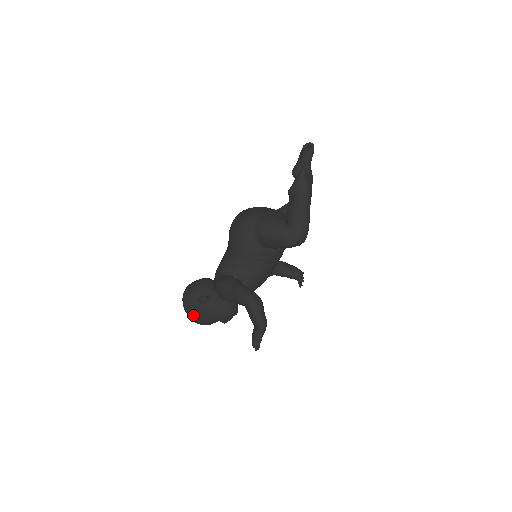
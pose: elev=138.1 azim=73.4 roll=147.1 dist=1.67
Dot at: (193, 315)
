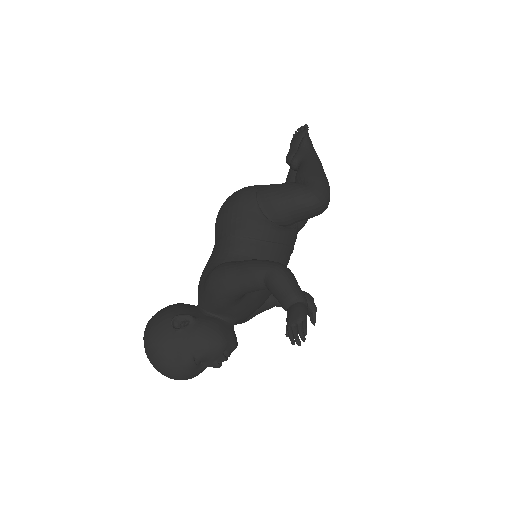
Dot at: (165, 354)
